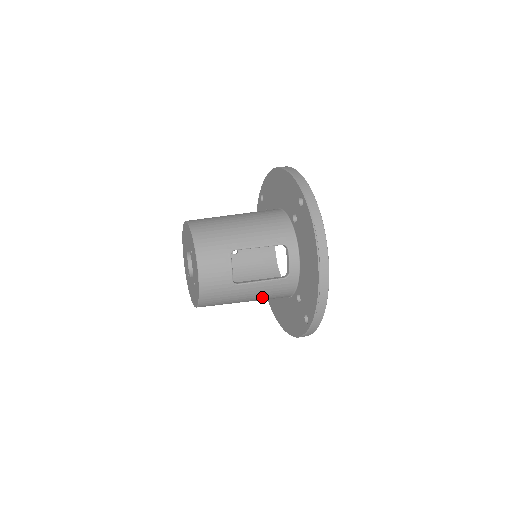
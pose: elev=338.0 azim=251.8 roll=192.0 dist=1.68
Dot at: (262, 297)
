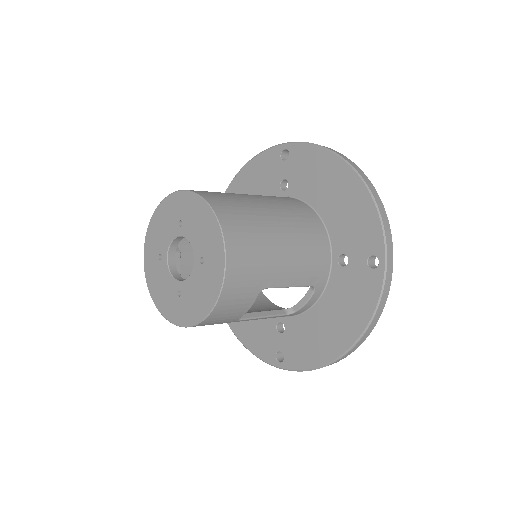
Dot at: occluded
